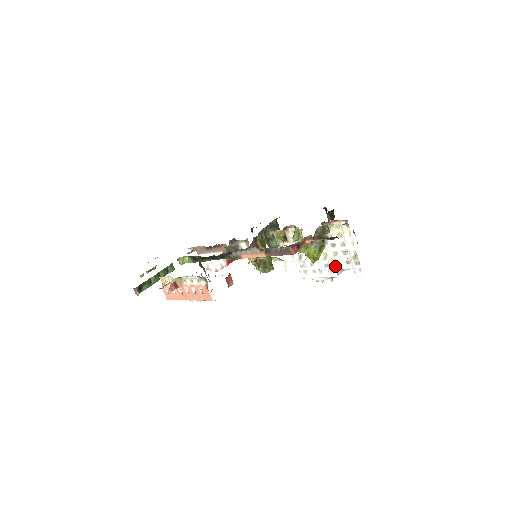
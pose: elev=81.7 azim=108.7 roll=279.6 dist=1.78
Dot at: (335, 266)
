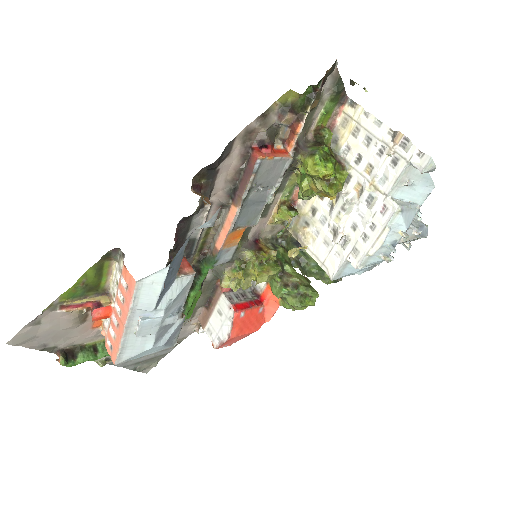
Dot at: (383, 191)
